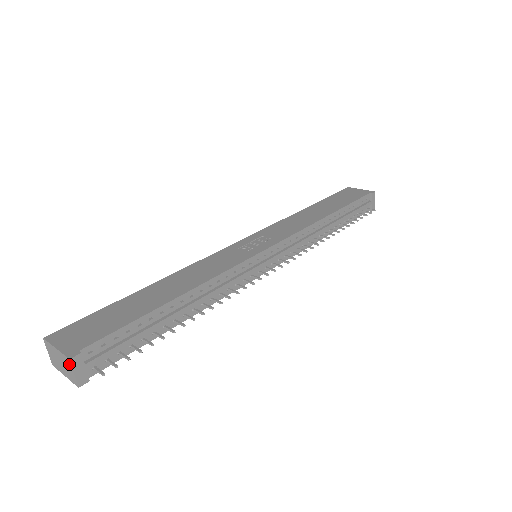
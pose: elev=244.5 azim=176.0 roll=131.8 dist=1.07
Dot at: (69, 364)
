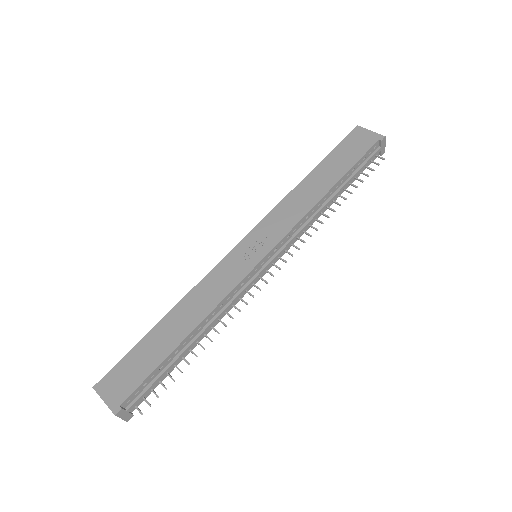
Dot at: (116, 414)
